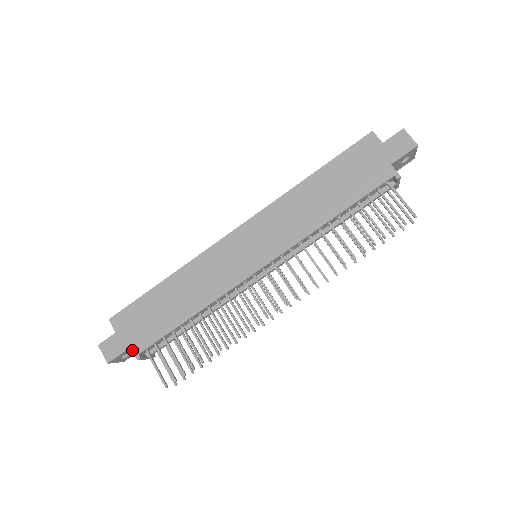
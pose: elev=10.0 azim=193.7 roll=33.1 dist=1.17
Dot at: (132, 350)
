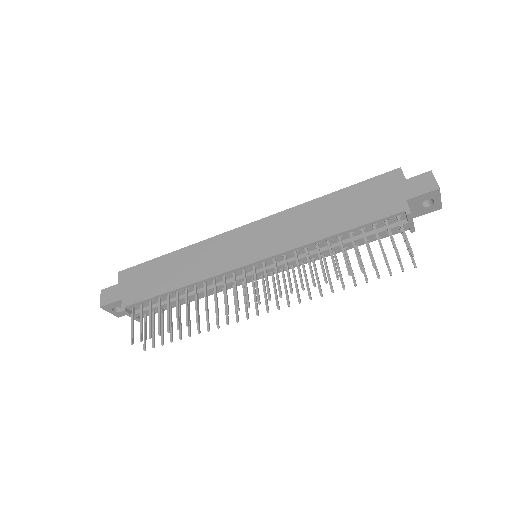
Dot at: (122, 302)
